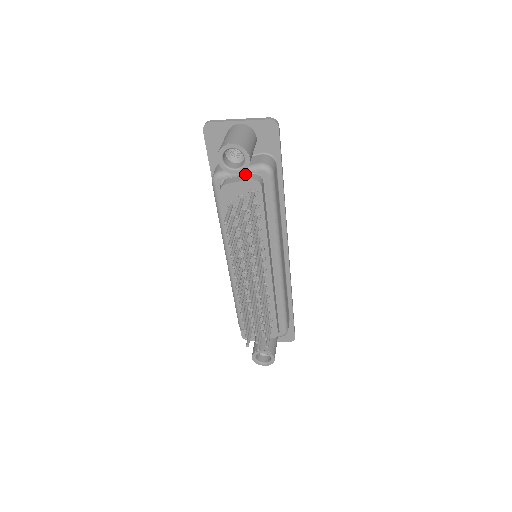
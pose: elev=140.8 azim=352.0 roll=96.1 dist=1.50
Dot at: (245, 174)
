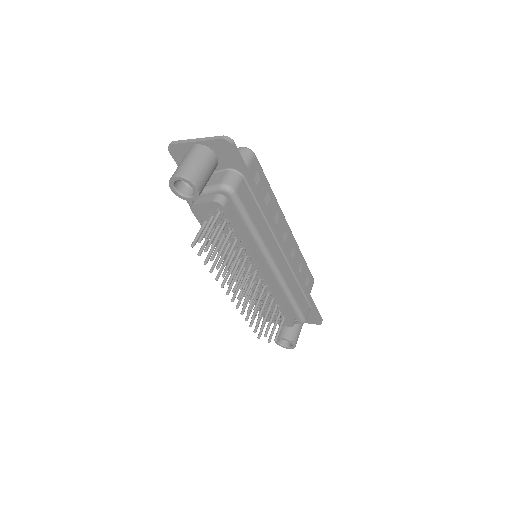
Dot at: (209, 194)
